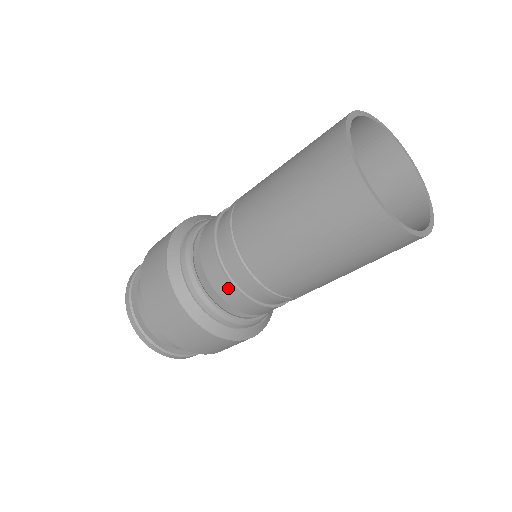
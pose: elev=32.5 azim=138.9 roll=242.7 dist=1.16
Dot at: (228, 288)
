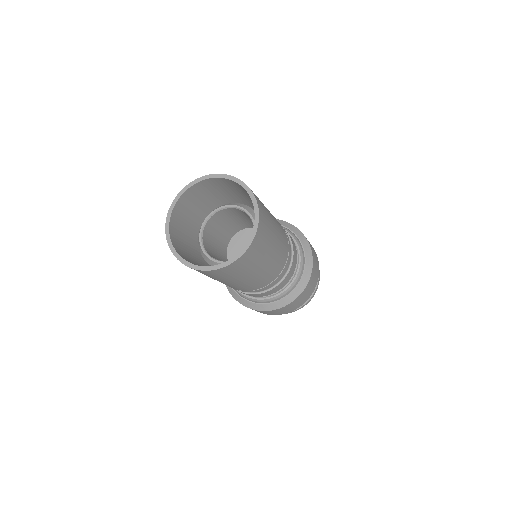
Dot at: occluded
